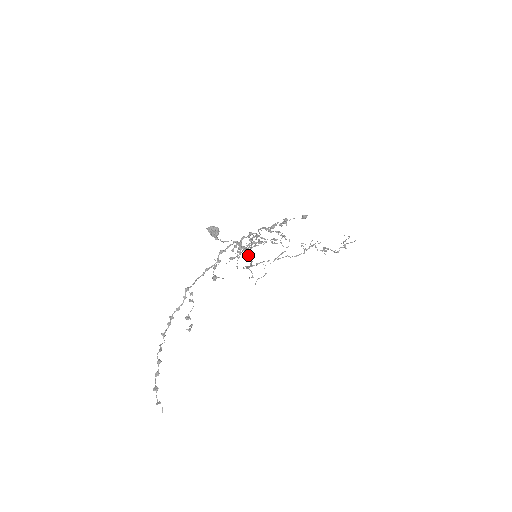
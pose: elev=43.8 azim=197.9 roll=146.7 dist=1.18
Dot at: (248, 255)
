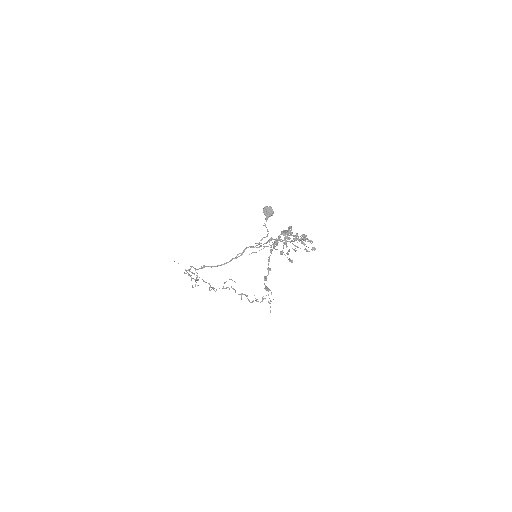
Dot at: (241, 253)
